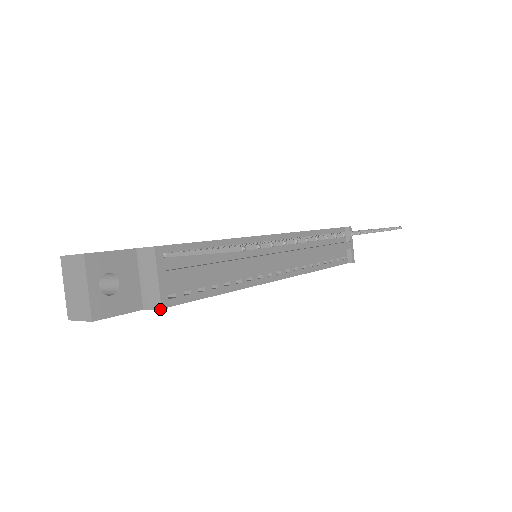
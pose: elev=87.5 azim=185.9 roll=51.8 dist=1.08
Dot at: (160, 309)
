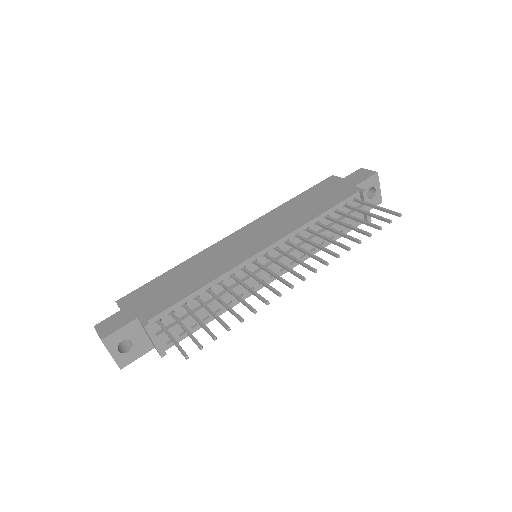
Dot at: (161, 357)
